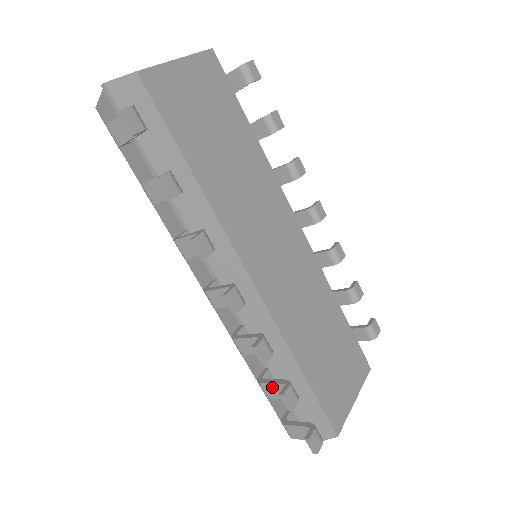
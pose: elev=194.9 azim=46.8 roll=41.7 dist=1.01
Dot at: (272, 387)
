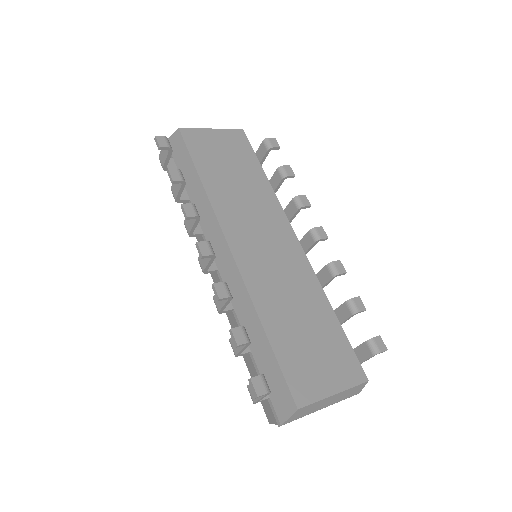
Dot at: occluded
